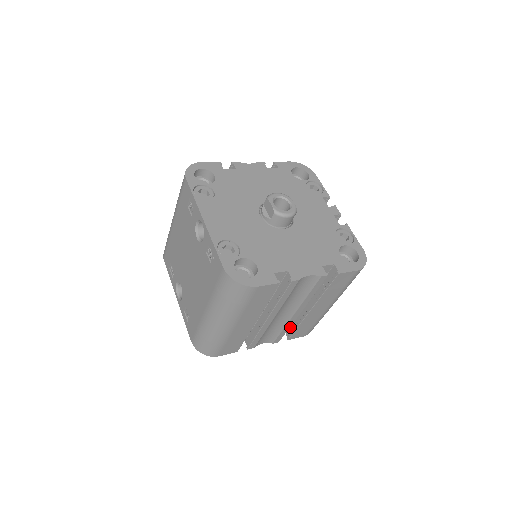
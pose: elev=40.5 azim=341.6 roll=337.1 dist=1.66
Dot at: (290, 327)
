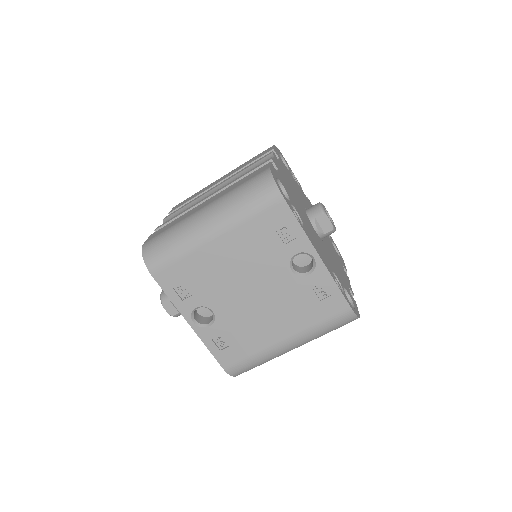
Dot at: occluded
